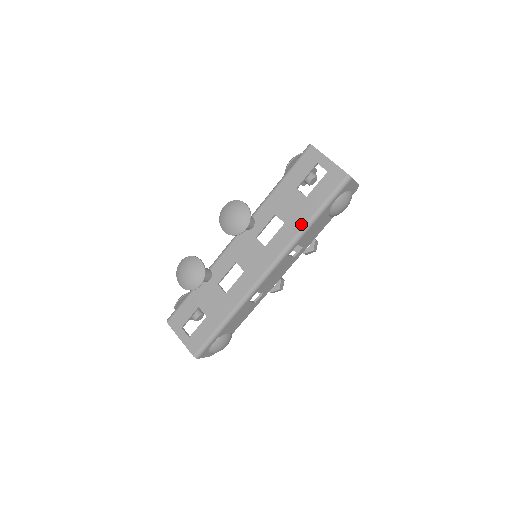
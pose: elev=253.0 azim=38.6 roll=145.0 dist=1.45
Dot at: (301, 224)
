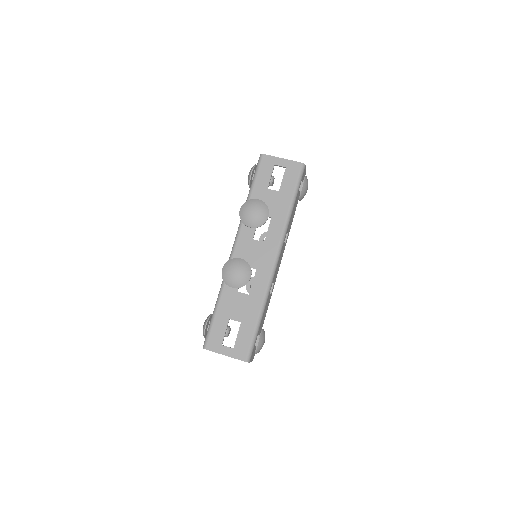
Dot at: (285, 212)
